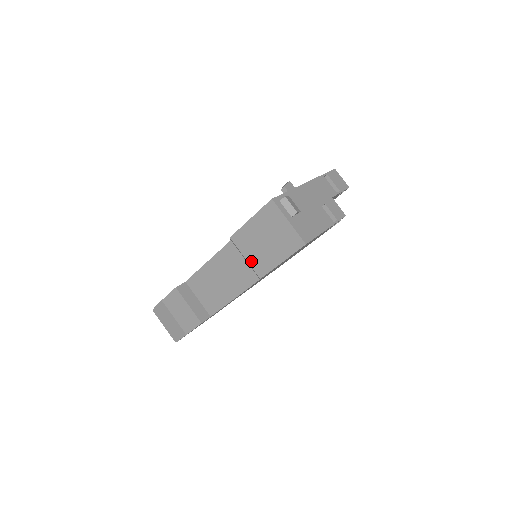
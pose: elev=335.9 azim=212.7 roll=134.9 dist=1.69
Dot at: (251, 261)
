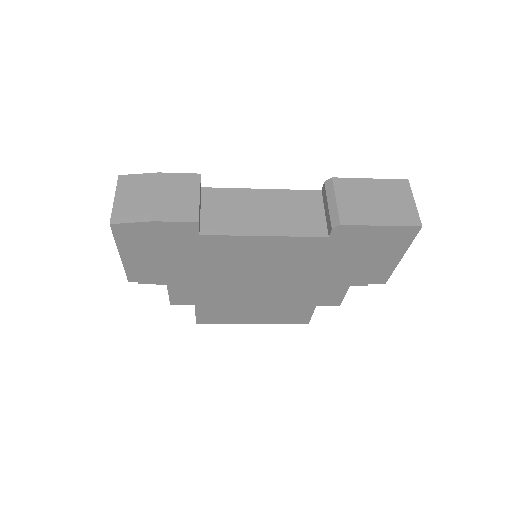
Dot at: (342, 206)
